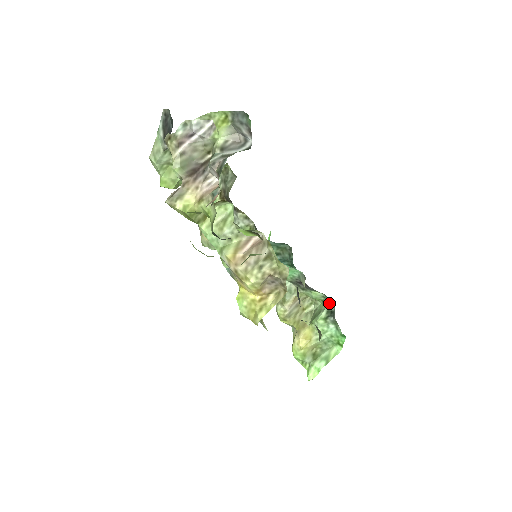
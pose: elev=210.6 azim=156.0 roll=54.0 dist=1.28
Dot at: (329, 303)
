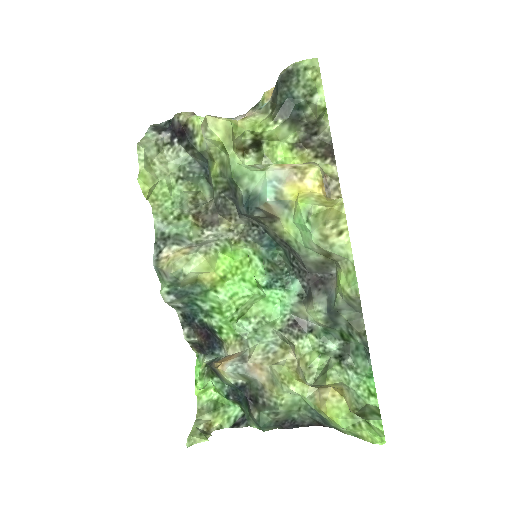
Dot at: (330, 350)
